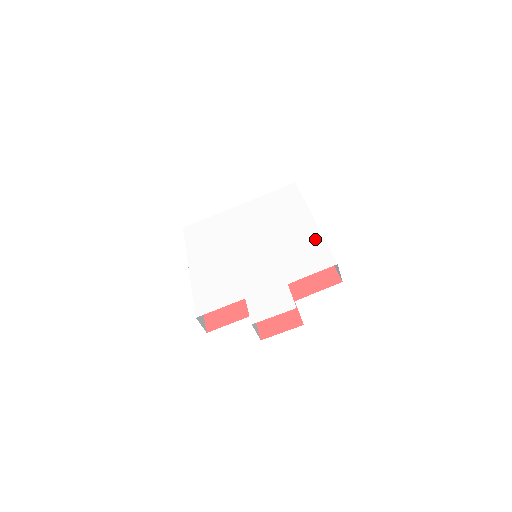
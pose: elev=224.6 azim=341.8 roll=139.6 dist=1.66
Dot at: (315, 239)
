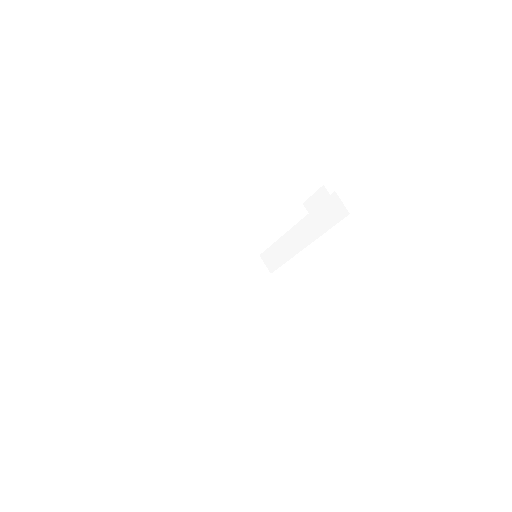
Dot at: occluded
